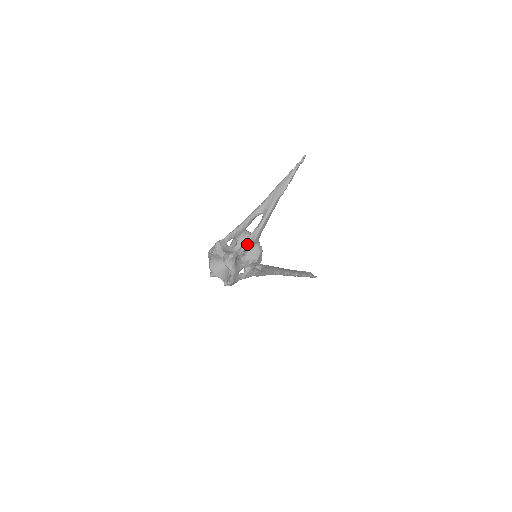
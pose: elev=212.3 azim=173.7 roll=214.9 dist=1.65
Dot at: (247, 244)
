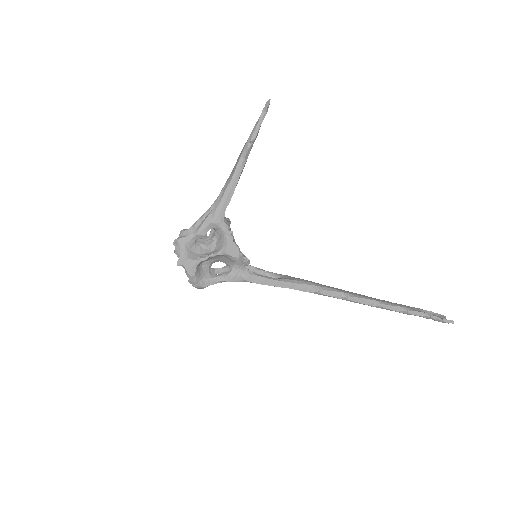
Dot at: (201, 225)
